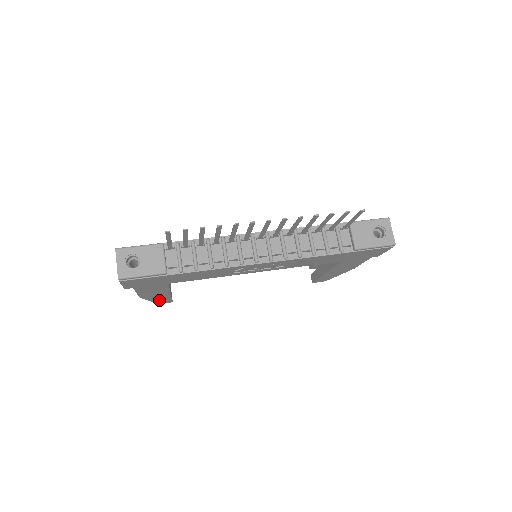
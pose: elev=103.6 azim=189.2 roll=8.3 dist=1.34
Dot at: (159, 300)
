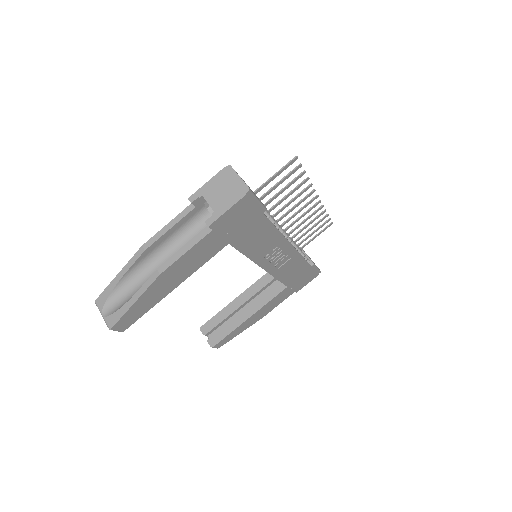
Dot at: (136, 309)
